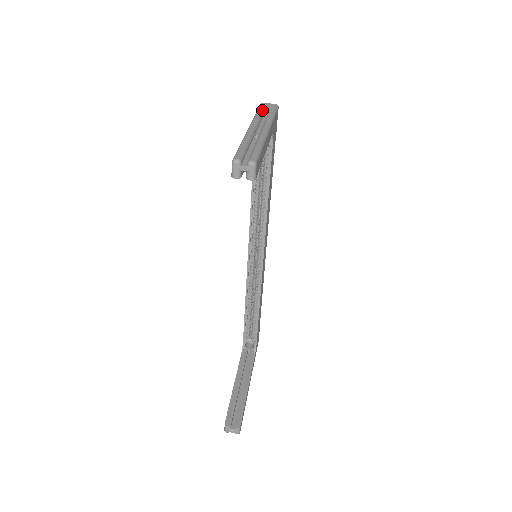
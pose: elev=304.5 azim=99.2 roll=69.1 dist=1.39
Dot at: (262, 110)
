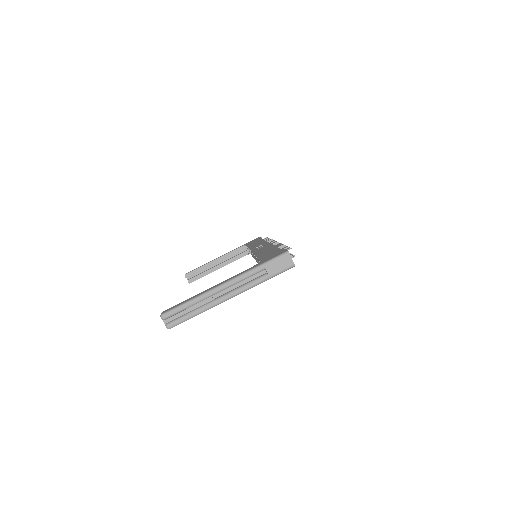
Dot at: (268, 266)
